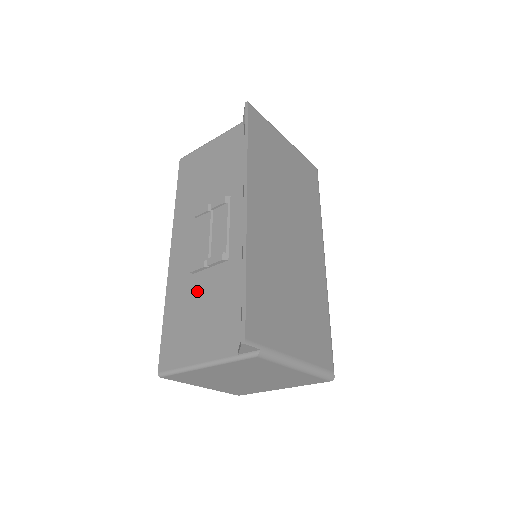
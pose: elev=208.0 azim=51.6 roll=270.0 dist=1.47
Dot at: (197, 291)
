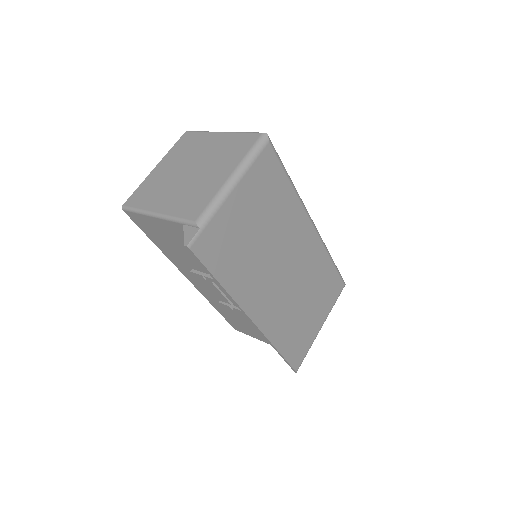
Dot at: (235, 314)
